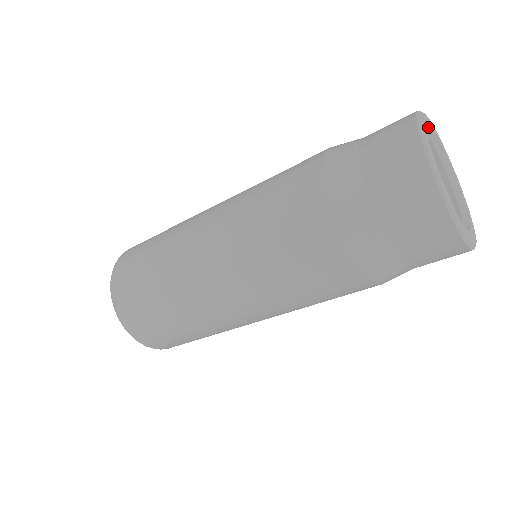
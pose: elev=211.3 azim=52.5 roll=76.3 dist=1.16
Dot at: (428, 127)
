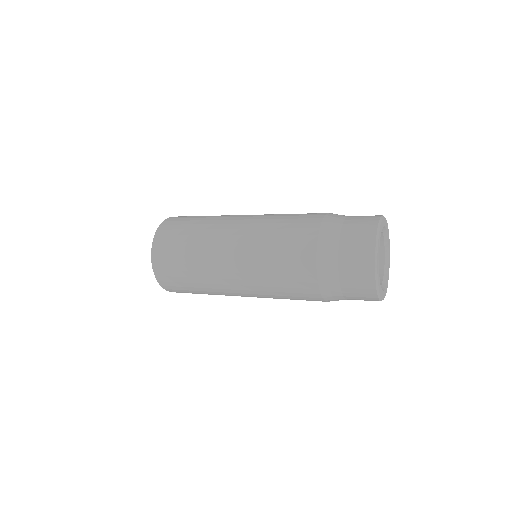
Dot at: (385, 226)
